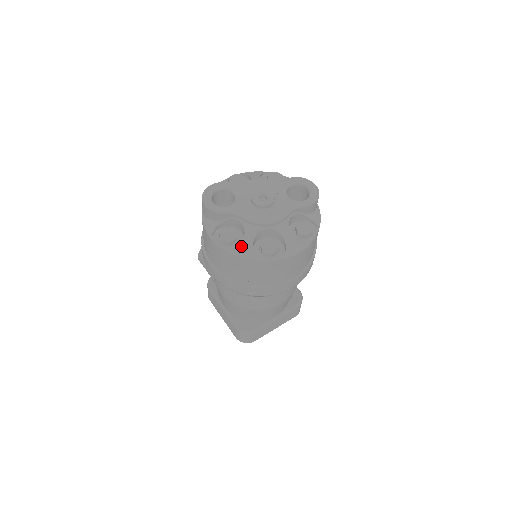
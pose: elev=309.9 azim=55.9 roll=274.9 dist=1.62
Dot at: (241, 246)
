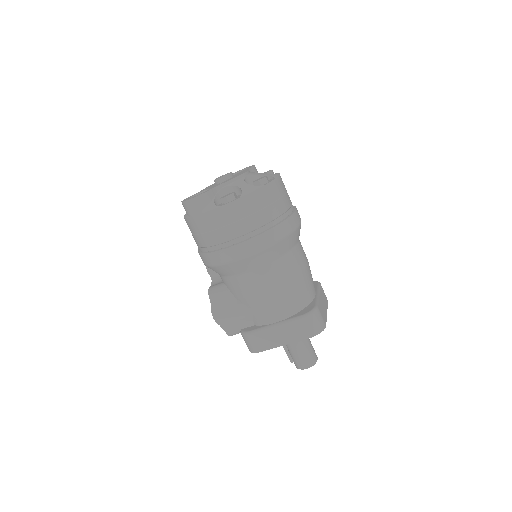
Dot at: (243, 190)
